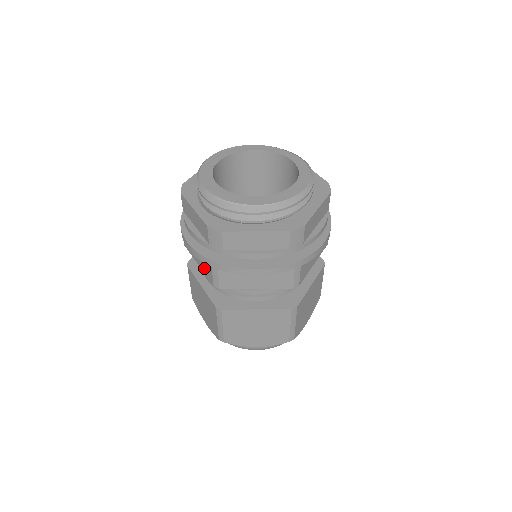
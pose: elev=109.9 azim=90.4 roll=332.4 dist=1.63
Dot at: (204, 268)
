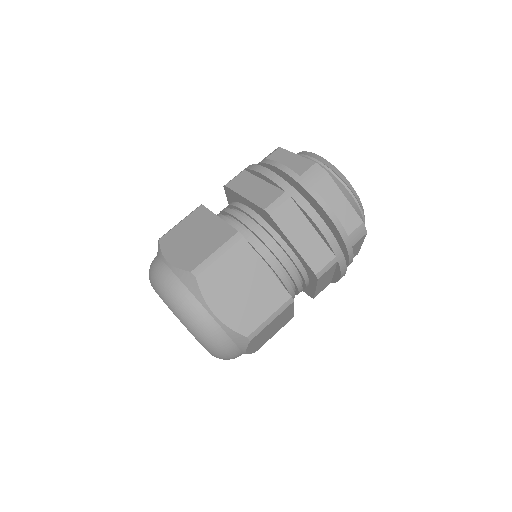
Dot at: occluded
